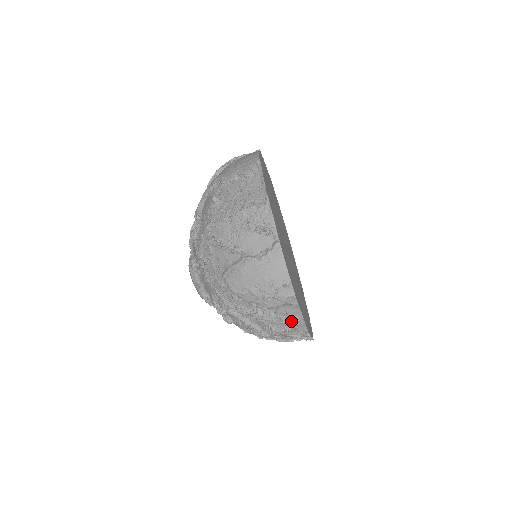
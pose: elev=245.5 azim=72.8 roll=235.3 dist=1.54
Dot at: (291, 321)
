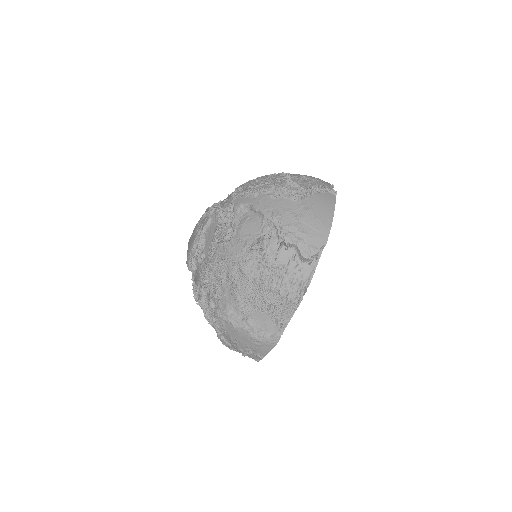
Dot at: occluded
